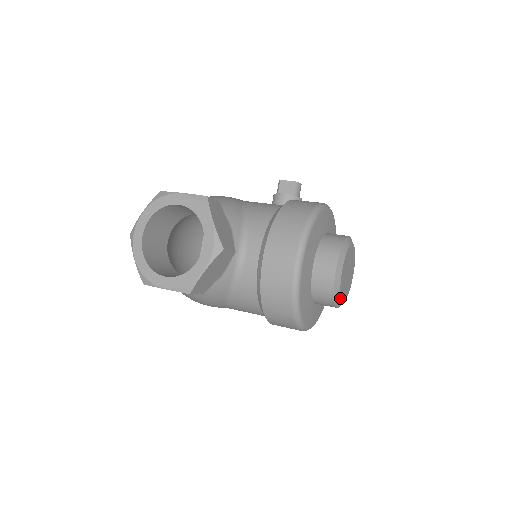
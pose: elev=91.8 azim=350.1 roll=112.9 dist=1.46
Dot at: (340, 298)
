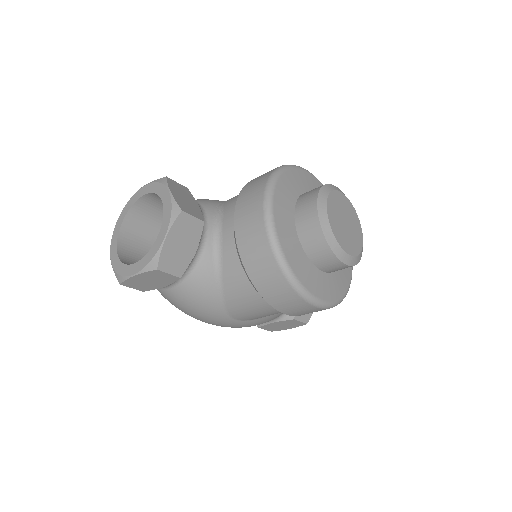
Dot at: (338, 245)
